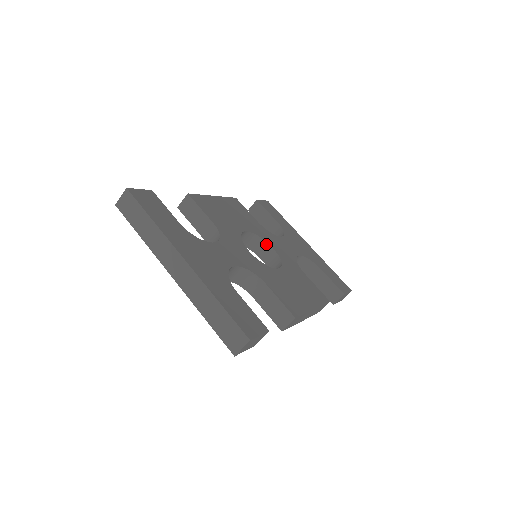
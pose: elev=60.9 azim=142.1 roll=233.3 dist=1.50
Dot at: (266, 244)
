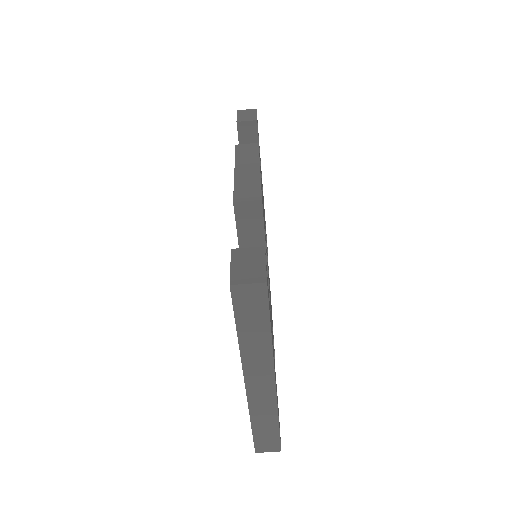
Dot at: occluded
